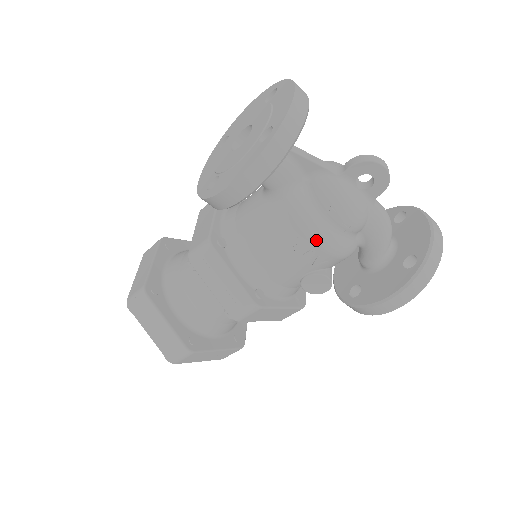
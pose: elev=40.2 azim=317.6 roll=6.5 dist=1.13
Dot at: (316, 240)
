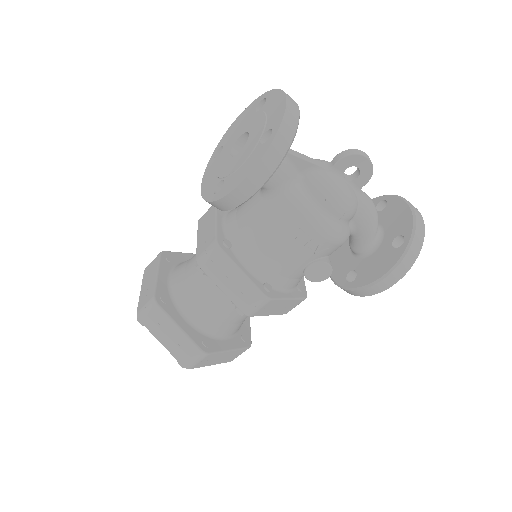
Dot at: (316, 229)
